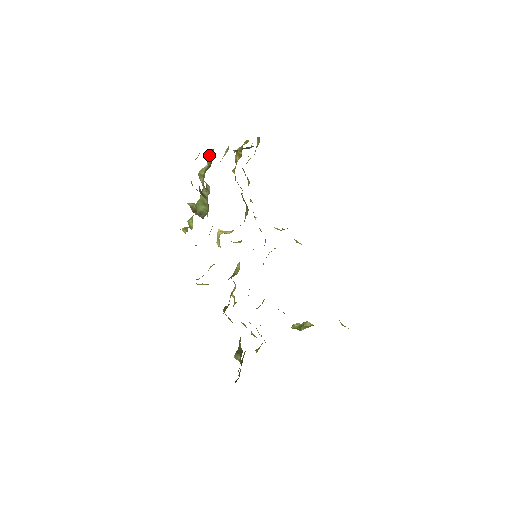
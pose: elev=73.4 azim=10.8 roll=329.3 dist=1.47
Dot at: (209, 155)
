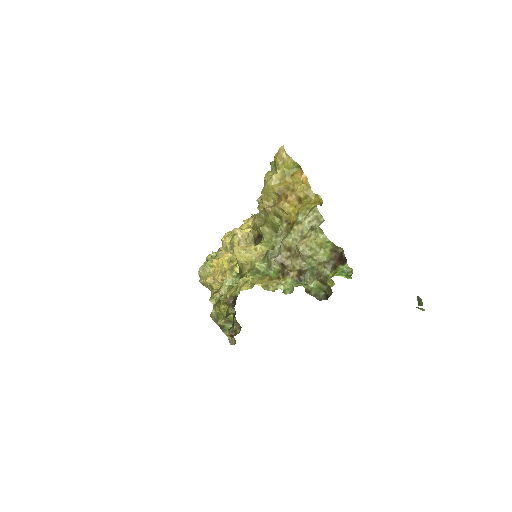
Dot at: (327, 245)
